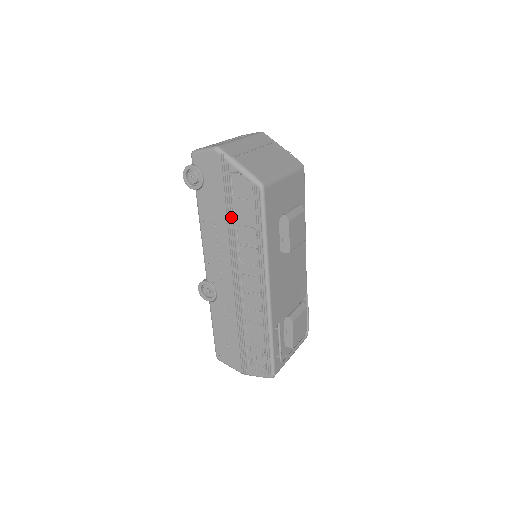
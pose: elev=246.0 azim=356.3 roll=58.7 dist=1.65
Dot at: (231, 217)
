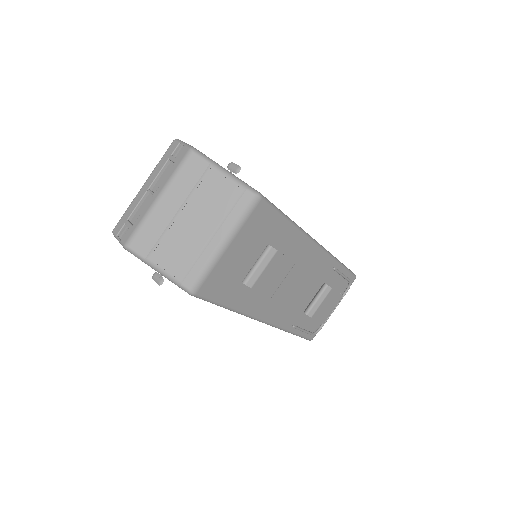
Dot at: occluded
